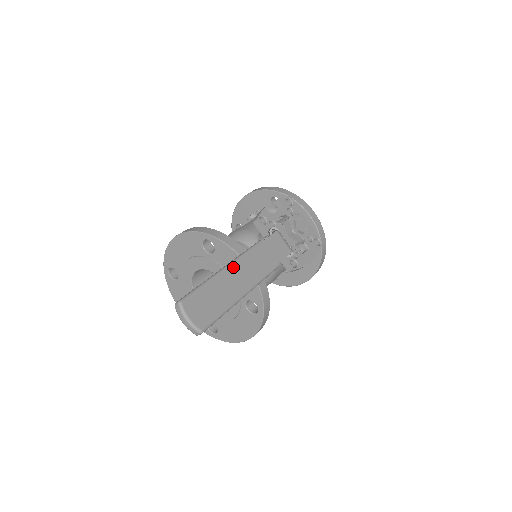
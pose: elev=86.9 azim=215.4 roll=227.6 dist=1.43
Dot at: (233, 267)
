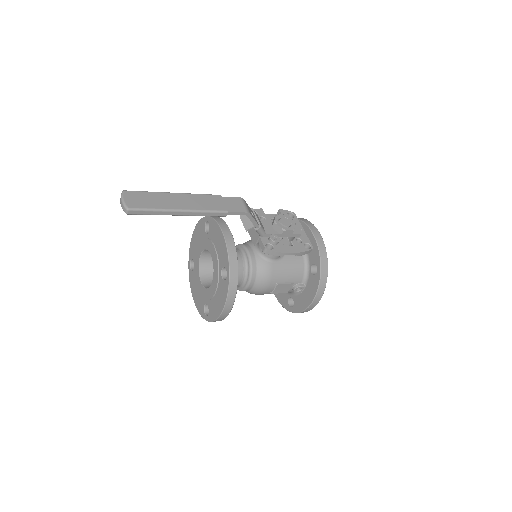
Dot at: (181, 195)
